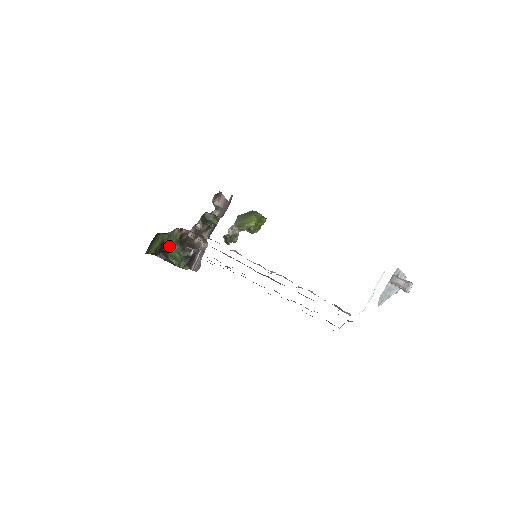
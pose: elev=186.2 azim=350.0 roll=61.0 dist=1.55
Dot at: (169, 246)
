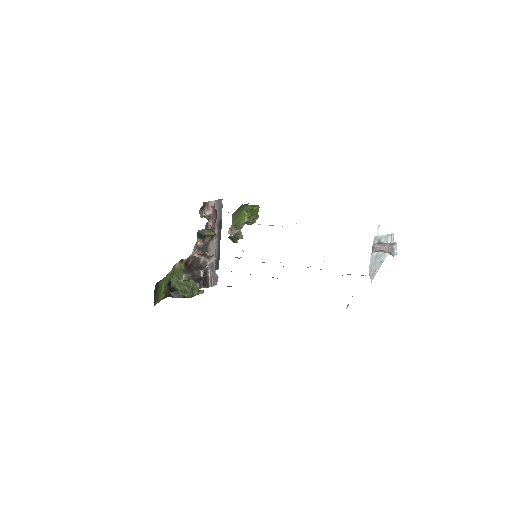
Dot at: (177, 282)
